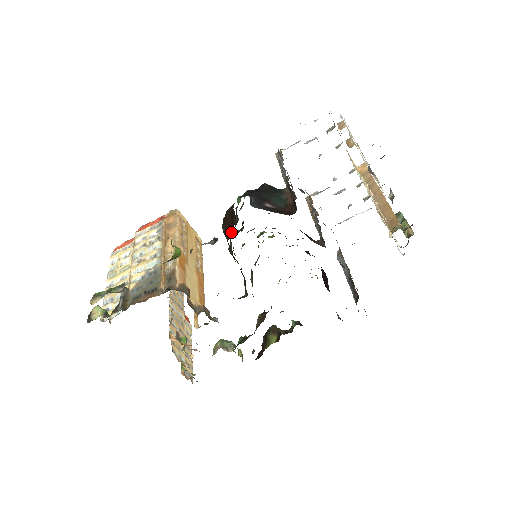
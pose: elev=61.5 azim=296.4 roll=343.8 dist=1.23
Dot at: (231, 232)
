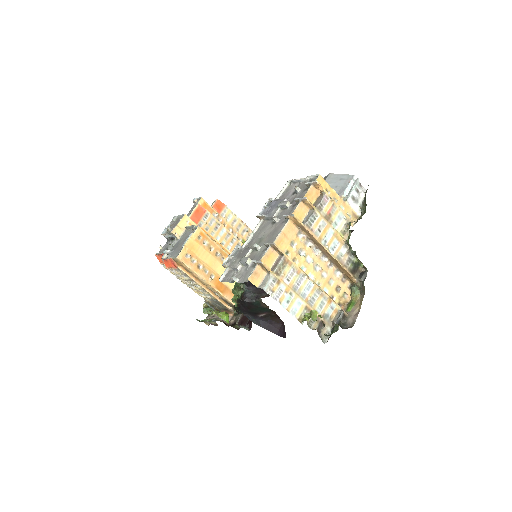
Dot at: occluded
